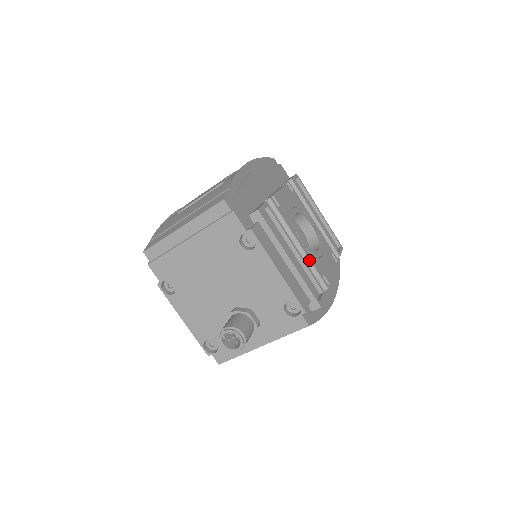
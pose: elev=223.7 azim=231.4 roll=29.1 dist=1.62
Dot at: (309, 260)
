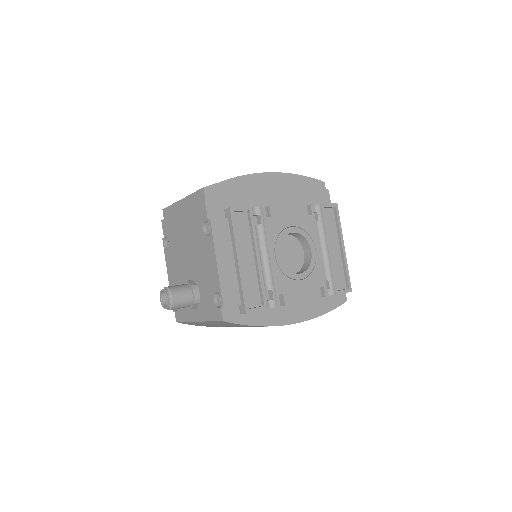
Dot at: (272, 274)
